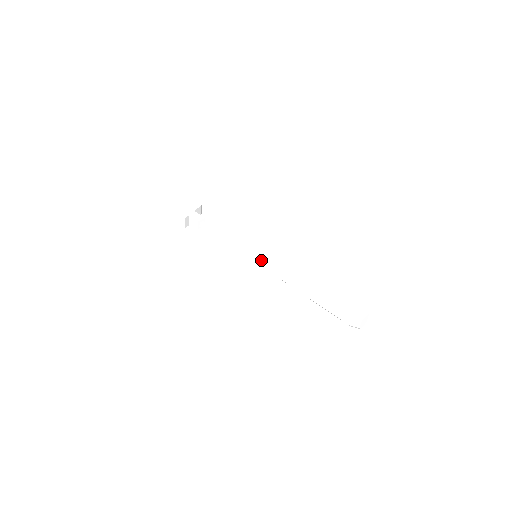
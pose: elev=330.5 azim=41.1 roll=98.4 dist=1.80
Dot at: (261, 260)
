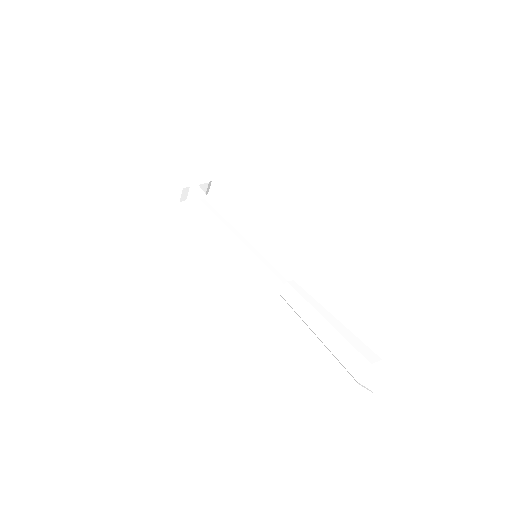
Dot at: (261, 262)
